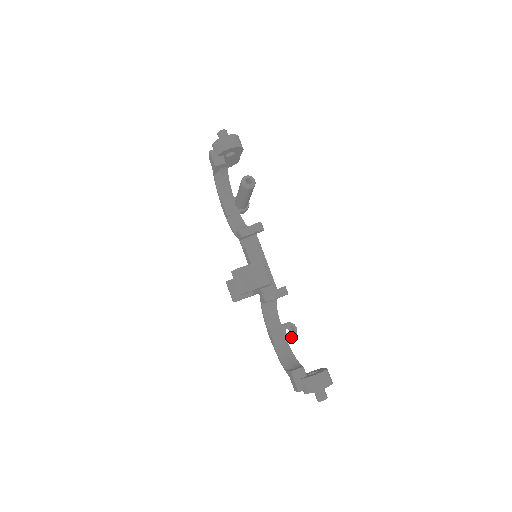
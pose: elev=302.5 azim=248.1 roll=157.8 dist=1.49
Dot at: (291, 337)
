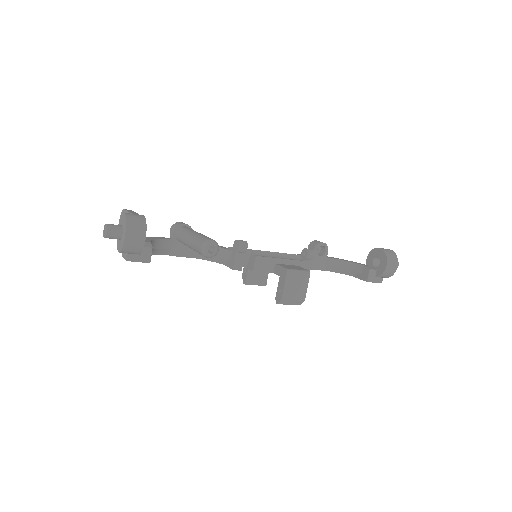
Dot at: (326, 252)
